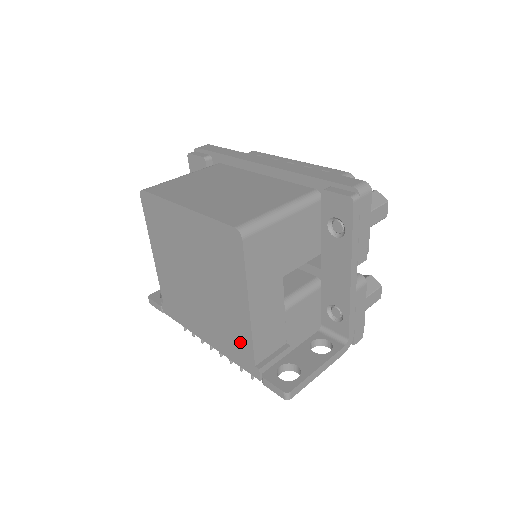
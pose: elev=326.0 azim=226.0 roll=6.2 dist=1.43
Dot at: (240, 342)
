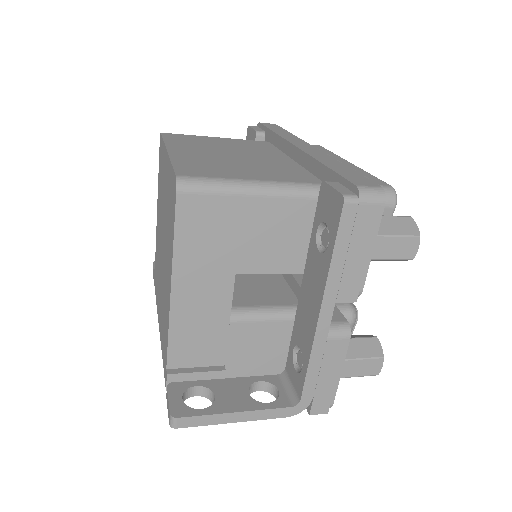
Dot at: (165, 333)
